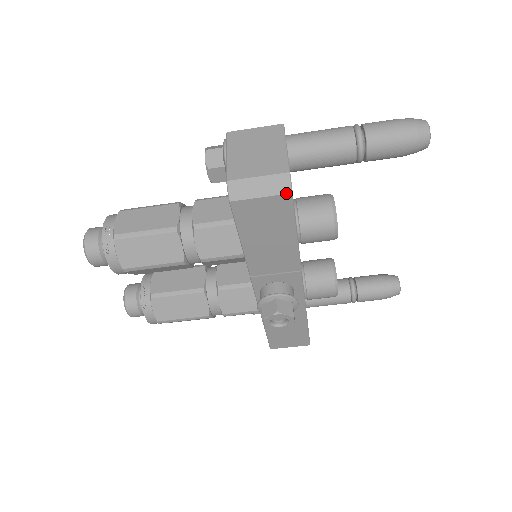
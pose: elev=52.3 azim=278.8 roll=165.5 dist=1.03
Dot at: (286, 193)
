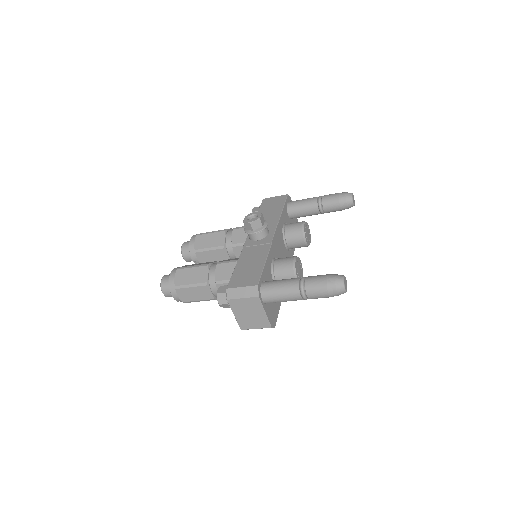
Dot at: occluded
